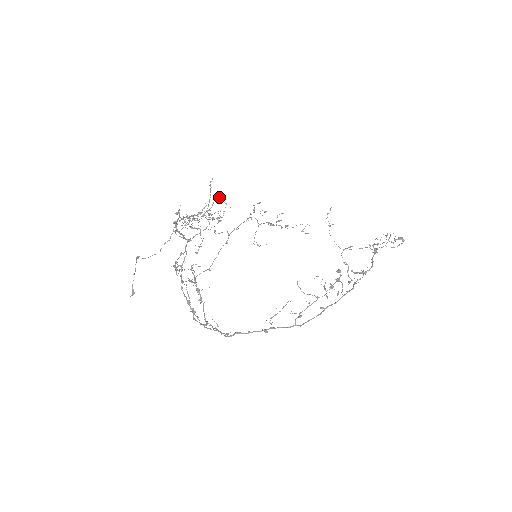
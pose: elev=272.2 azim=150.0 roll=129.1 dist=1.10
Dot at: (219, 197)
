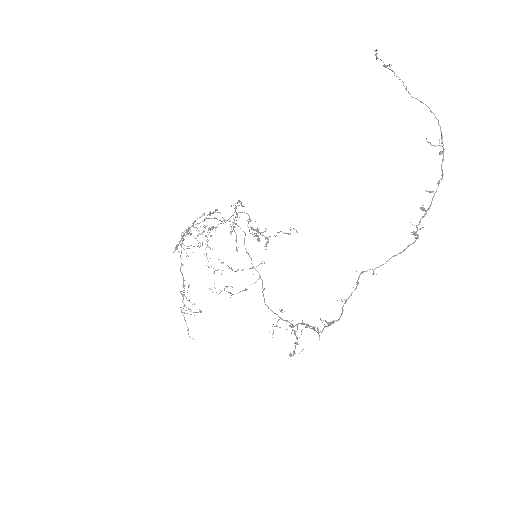
Dot at: (186, 297)
